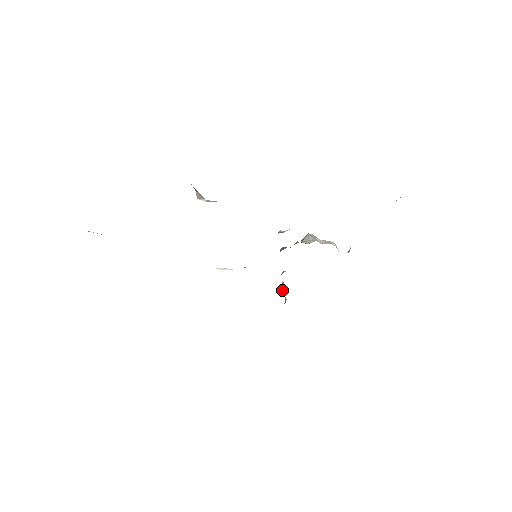
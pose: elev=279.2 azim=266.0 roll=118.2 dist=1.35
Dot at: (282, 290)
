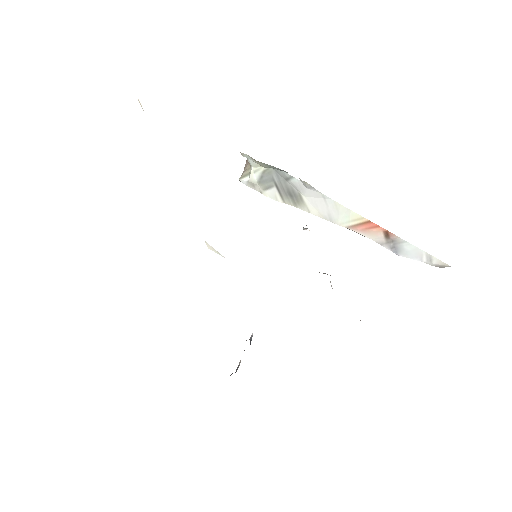
Dot at: (246, 340)
